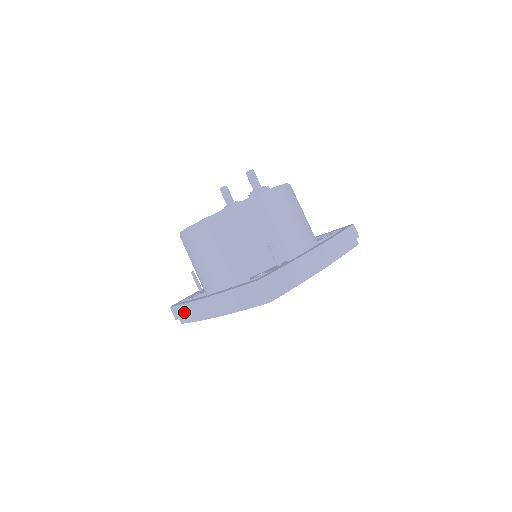
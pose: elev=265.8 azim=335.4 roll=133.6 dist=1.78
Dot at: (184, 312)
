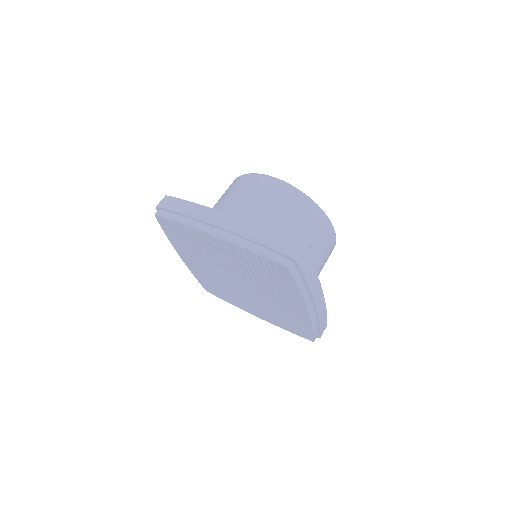
Dot at: (183, 207)
